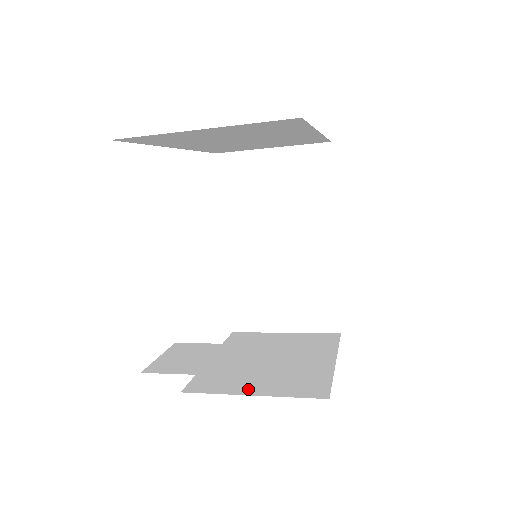
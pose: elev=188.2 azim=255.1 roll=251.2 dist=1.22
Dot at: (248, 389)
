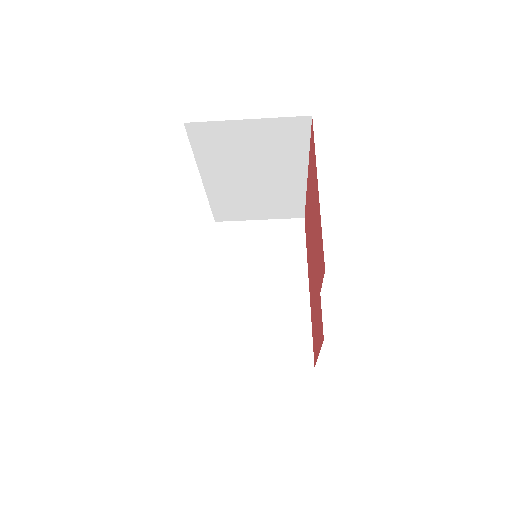
Dot at: occluded
